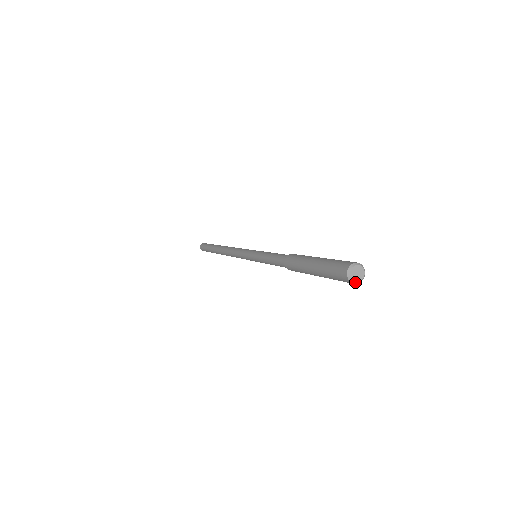
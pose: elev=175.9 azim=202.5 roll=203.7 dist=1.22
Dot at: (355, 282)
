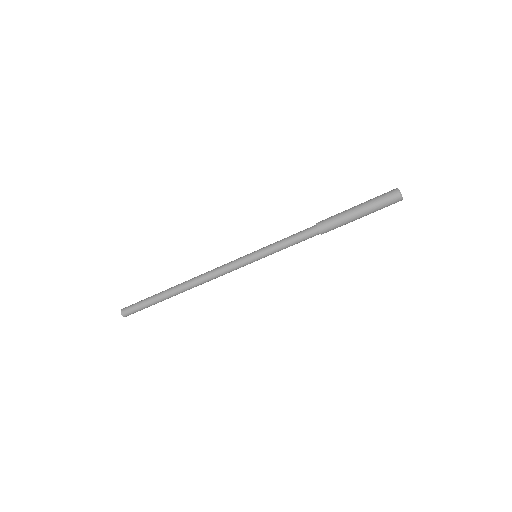
Dot at: occluded
